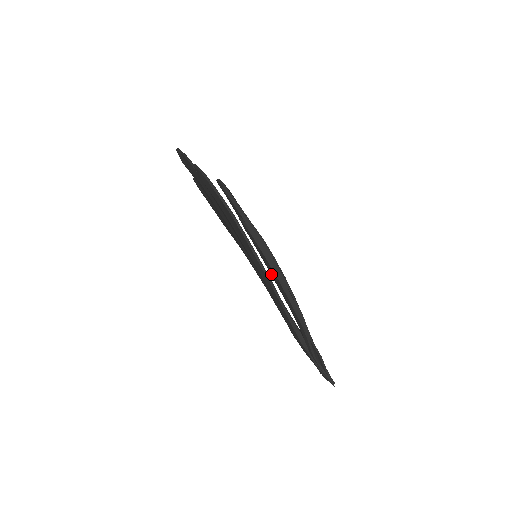
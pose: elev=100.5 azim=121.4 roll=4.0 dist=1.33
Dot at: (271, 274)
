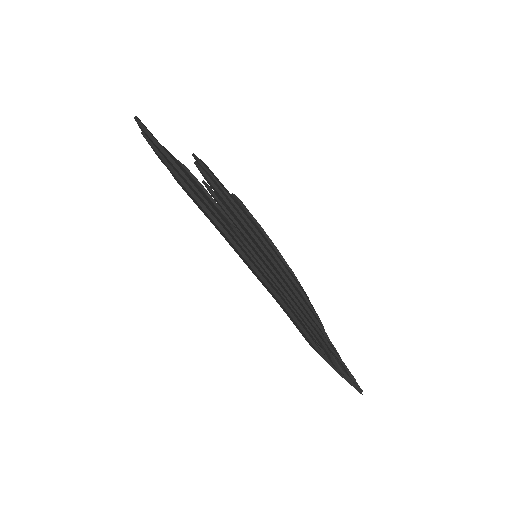
Dot at: (280, 291)
